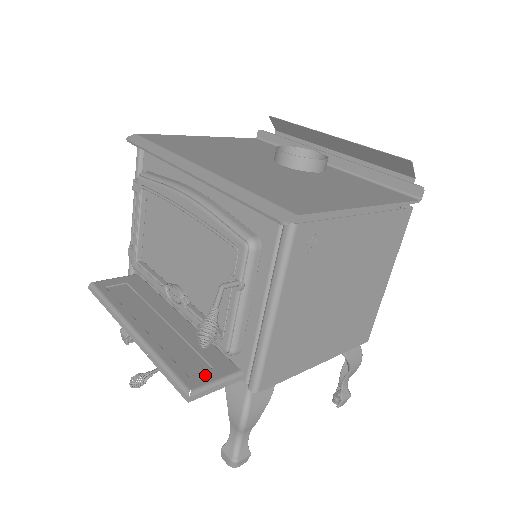
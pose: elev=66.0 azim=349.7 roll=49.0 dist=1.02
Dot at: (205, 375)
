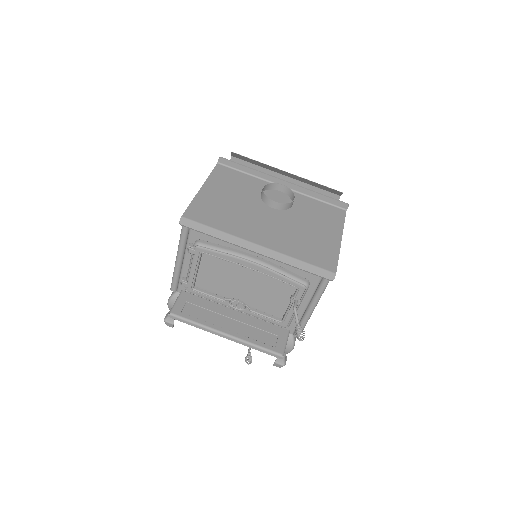
Dot at: (280, 342)
